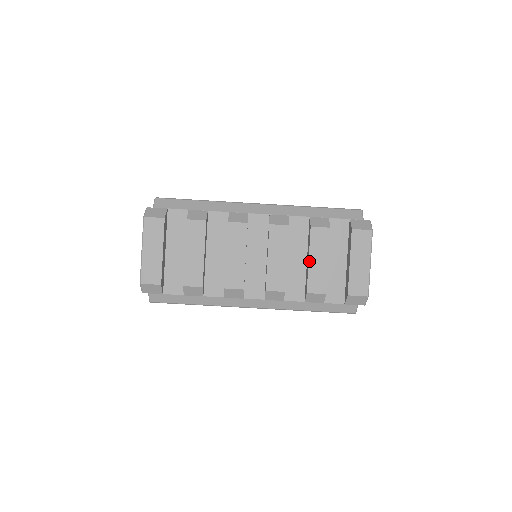
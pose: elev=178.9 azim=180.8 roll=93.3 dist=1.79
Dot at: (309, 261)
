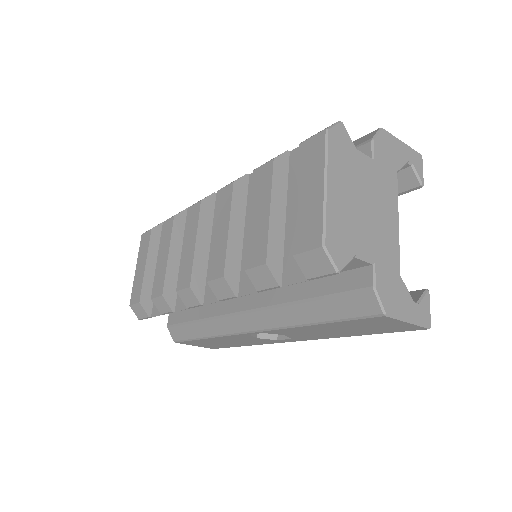
Dot at: (249, 220)
